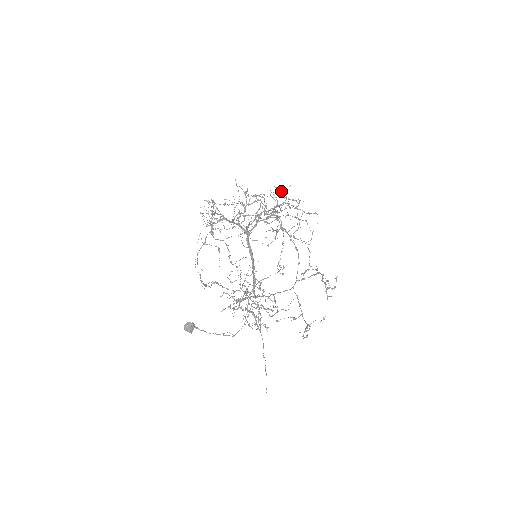
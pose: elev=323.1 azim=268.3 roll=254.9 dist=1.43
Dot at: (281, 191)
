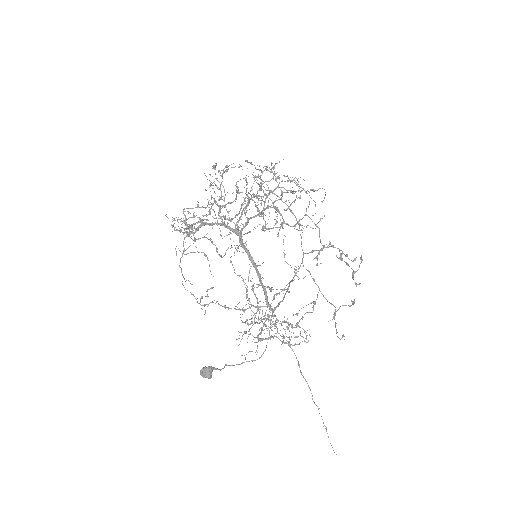
Dot at: occluded
